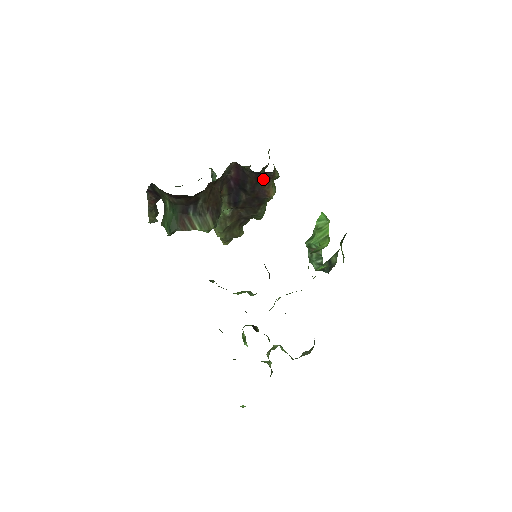
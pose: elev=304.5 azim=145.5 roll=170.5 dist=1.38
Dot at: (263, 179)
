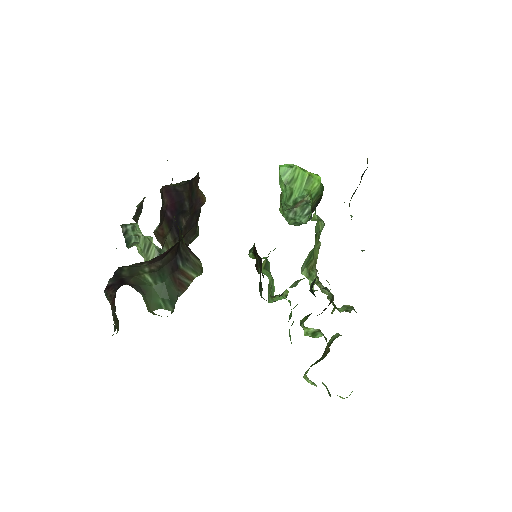
Dot at: (194, 186)
